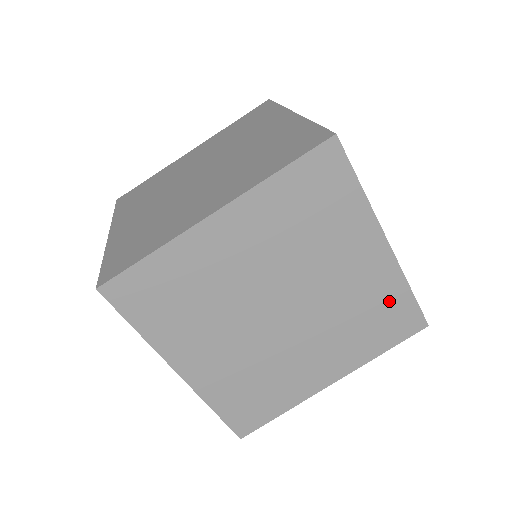
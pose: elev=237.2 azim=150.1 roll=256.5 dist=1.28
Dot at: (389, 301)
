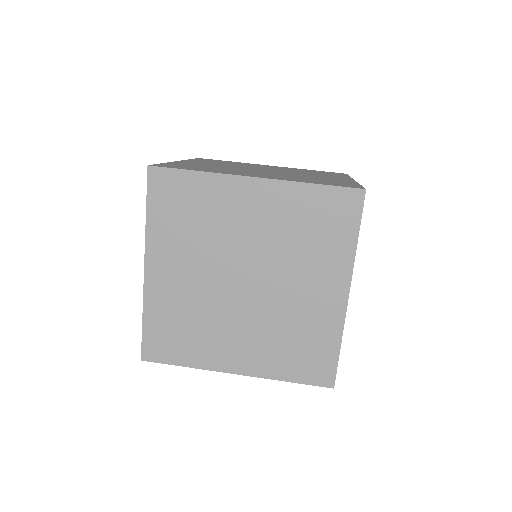
Dot at: (320, 341)
